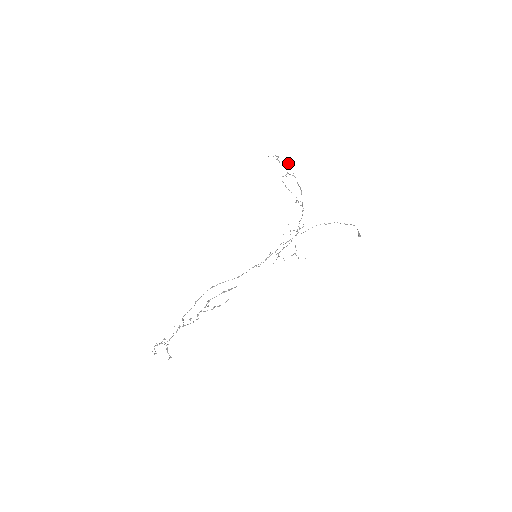
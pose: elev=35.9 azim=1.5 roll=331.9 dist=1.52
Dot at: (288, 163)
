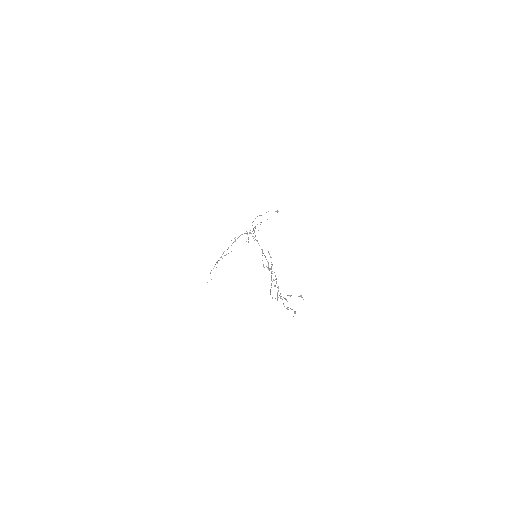
Dot at: (216, 262)
